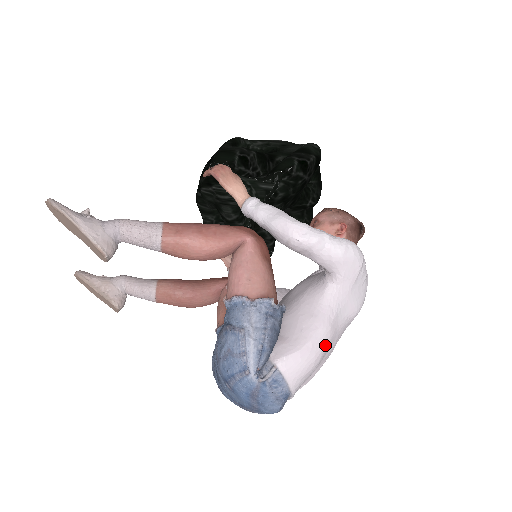
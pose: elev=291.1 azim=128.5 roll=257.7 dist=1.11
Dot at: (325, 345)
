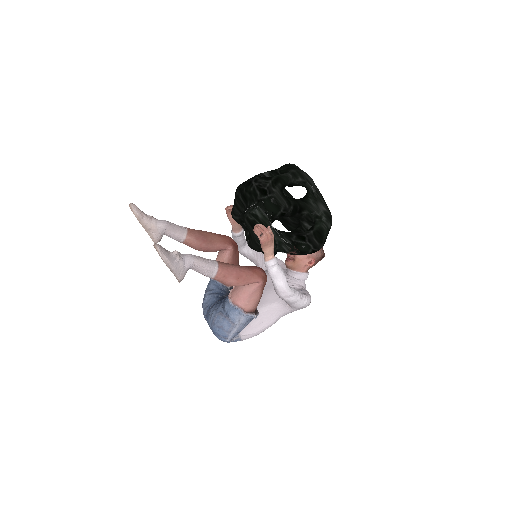
Dot at: occluded
